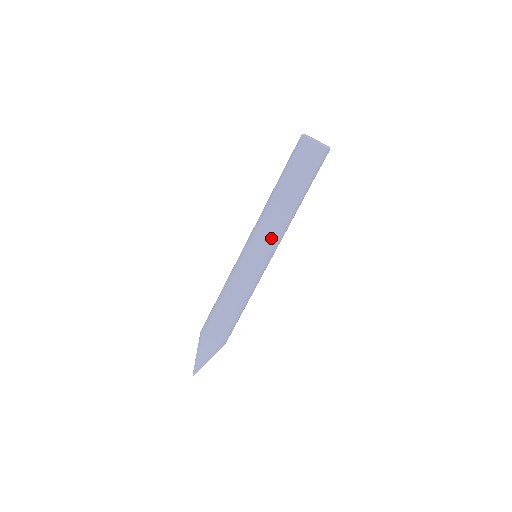
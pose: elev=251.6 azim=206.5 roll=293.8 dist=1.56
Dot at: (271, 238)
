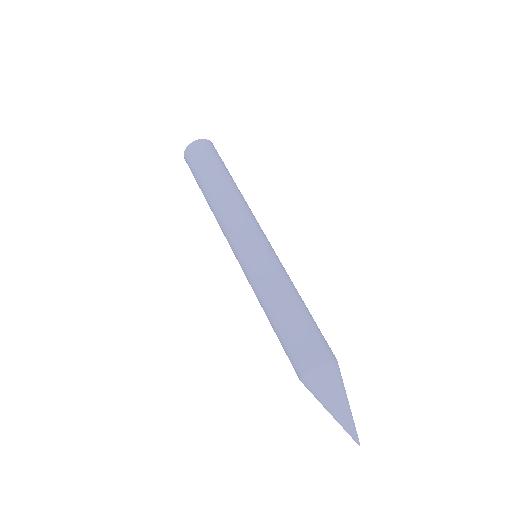
Dot at: (253, 219)
